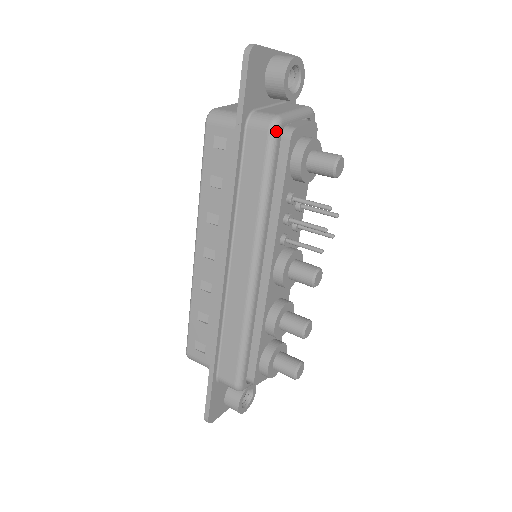
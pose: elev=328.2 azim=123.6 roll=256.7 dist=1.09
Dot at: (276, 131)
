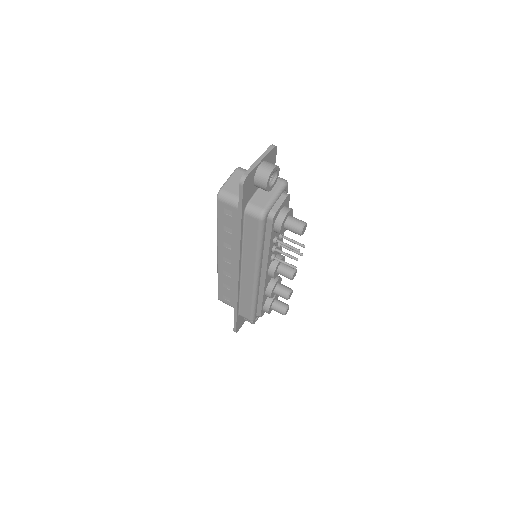
Dot at: (264, 220)
